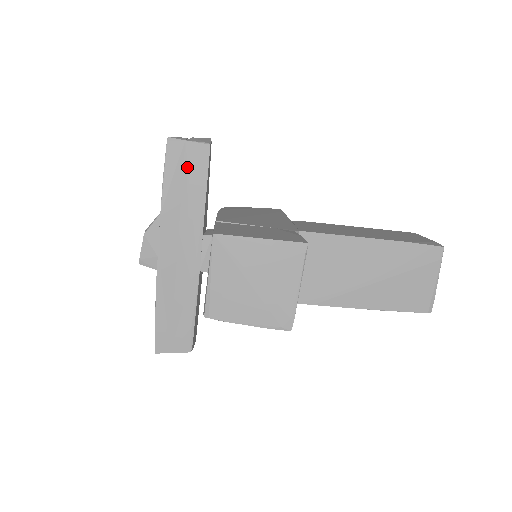
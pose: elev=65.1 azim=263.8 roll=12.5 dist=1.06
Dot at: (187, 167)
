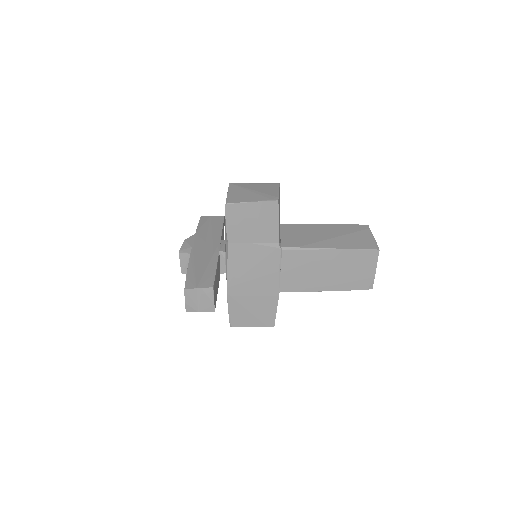
Dot at: (212, 222)
